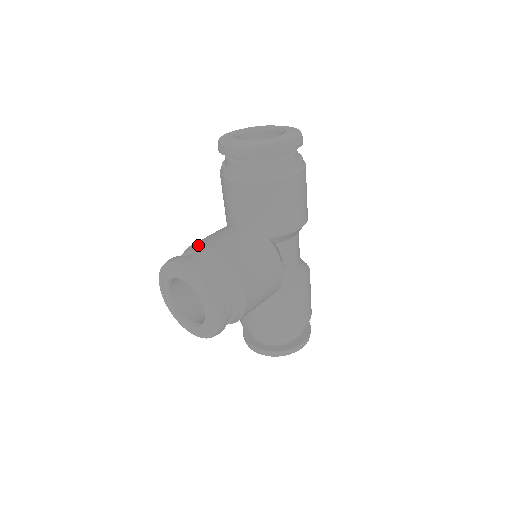
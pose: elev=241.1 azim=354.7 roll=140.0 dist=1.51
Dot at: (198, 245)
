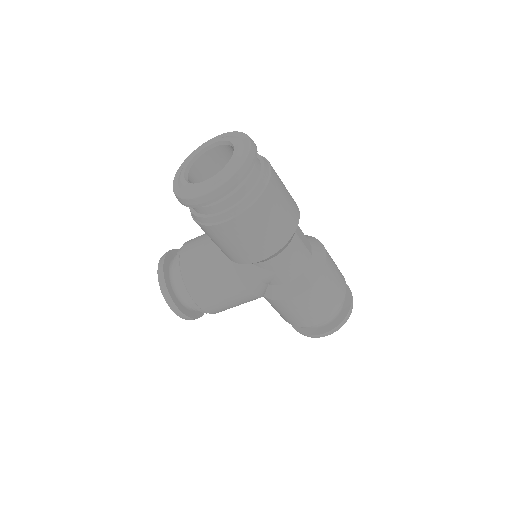
Dot at: (181, 249)
